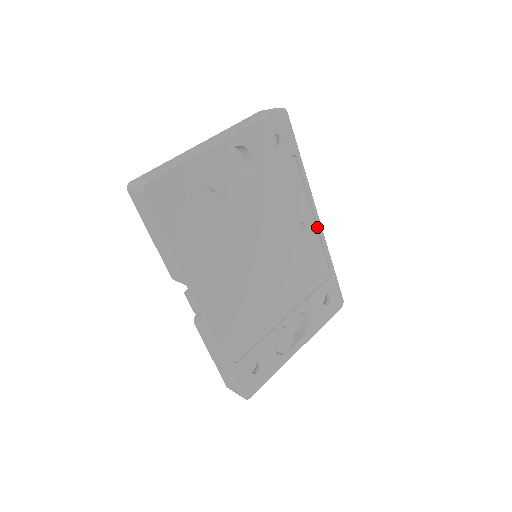
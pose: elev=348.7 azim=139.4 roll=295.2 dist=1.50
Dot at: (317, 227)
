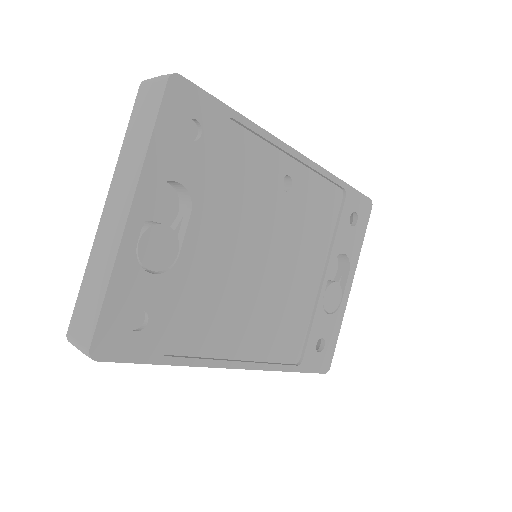
Dot at: (303, 164)
